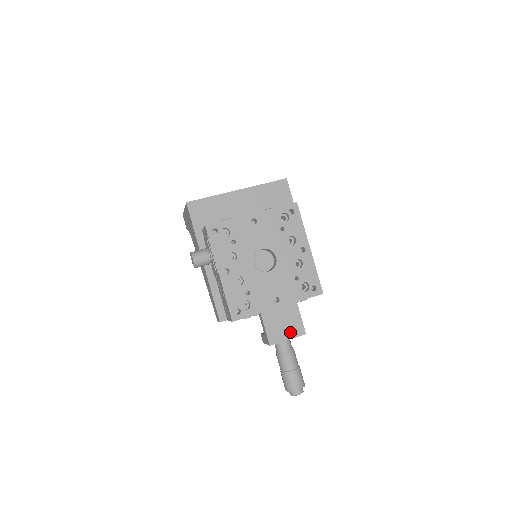
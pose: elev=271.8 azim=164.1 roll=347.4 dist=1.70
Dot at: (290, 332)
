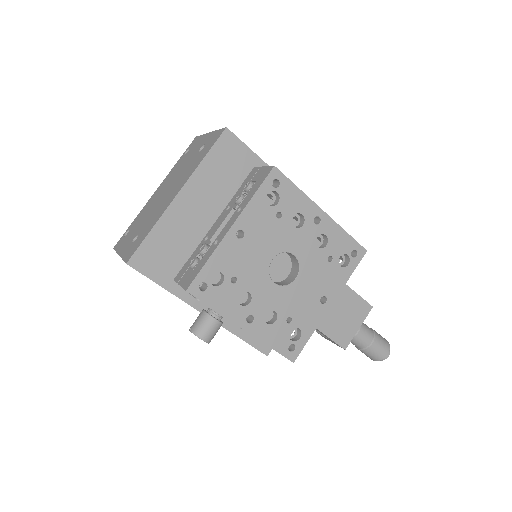
Dot at: (356, 319)
